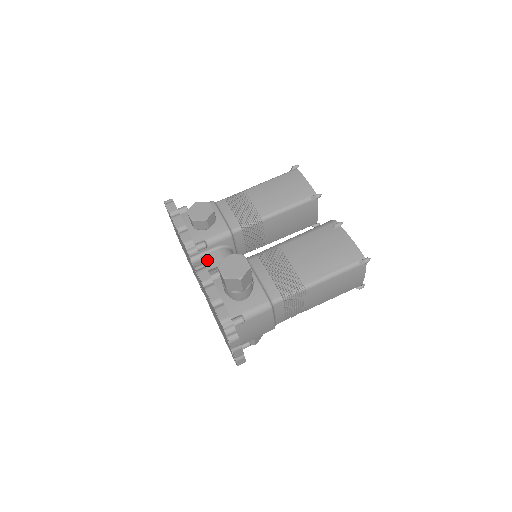
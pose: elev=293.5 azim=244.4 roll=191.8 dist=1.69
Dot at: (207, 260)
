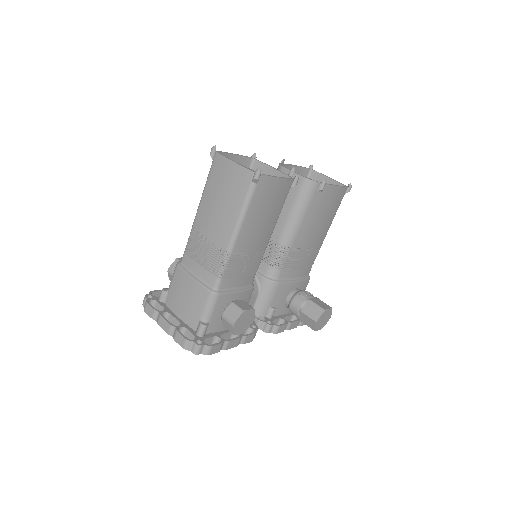
Dot at: occluded
